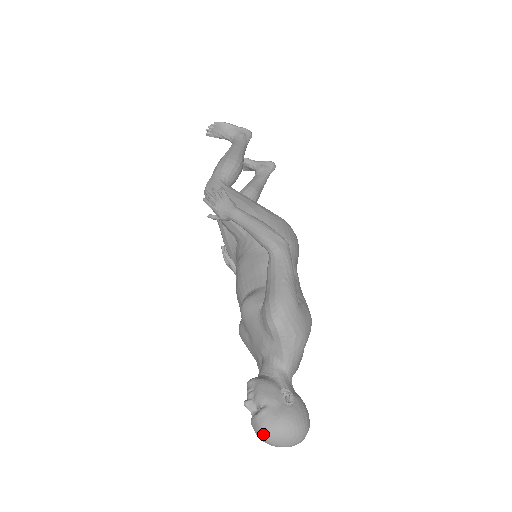
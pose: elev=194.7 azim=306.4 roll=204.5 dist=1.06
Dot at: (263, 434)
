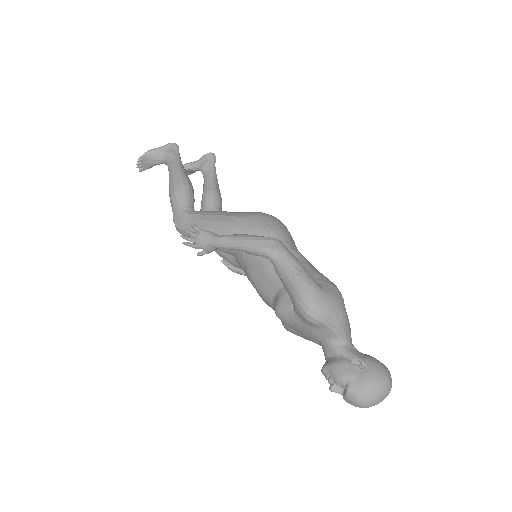
Dot at: (360, 405)
